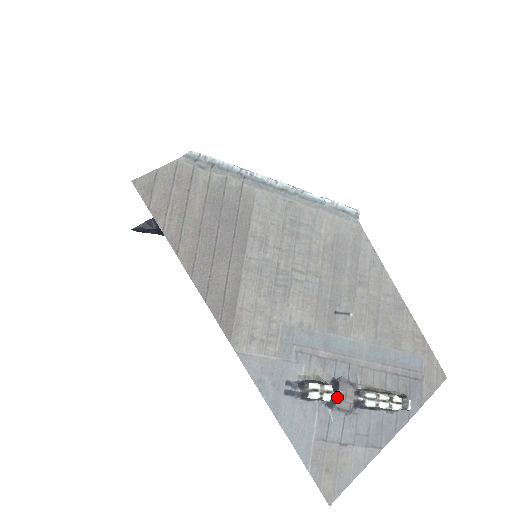
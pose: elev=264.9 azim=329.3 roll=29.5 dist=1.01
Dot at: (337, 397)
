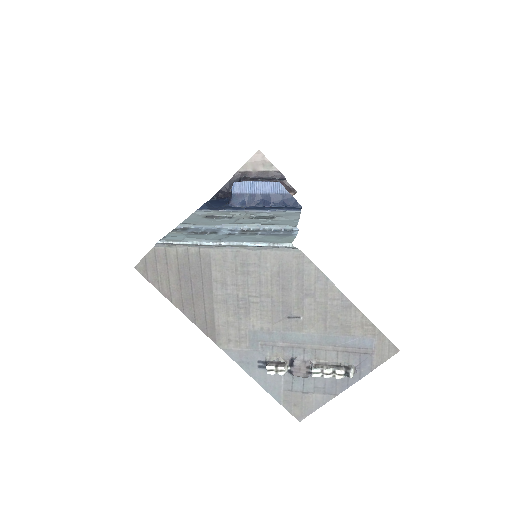
Dot at: (293, 370)
